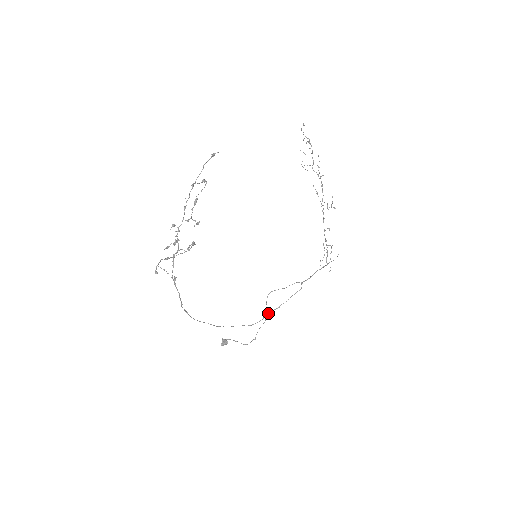
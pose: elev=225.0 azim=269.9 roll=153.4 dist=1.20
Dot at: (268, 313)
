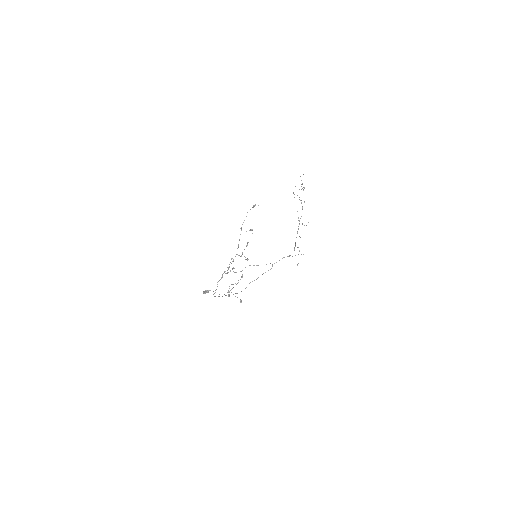
Dot at: occluded
